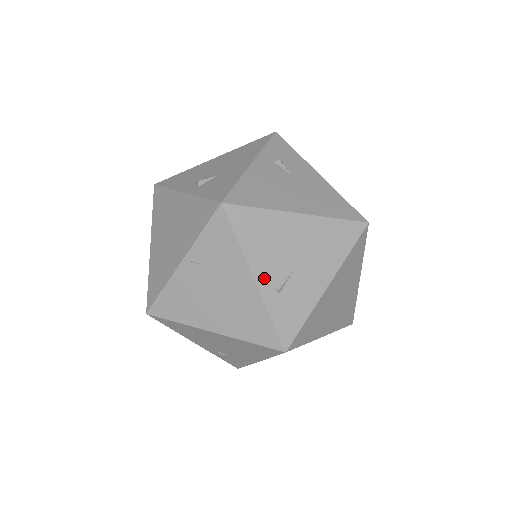
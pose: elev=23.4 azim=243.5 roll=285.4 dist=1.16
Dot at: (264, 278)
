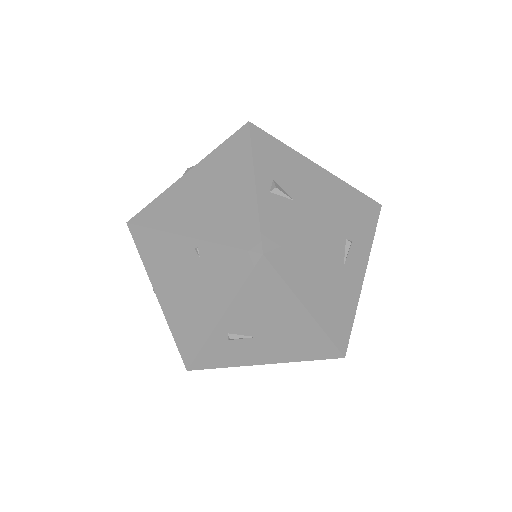
Dot at: (229, 323)
